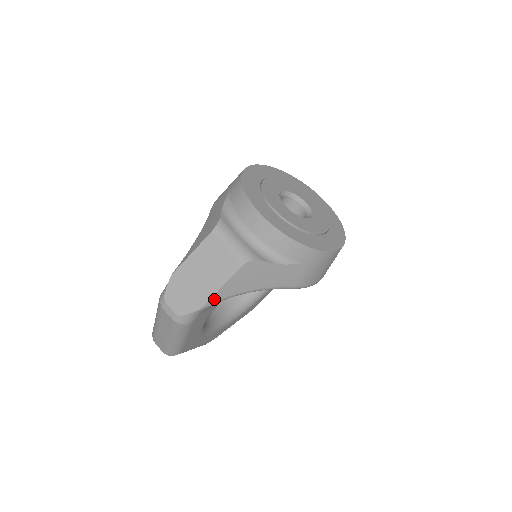
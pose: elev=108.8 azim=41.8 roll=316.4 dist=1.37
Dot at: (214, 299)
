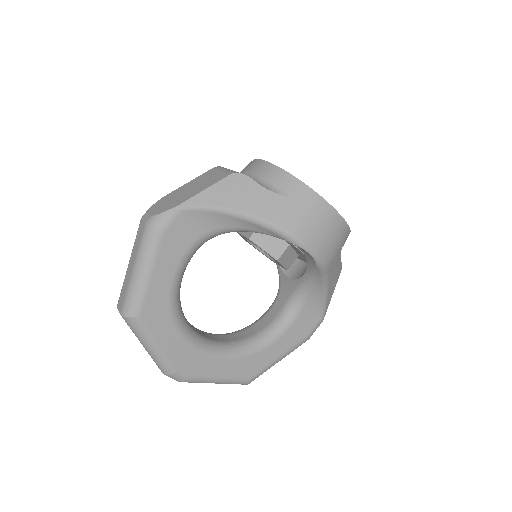
Dot at: (193, 201)
